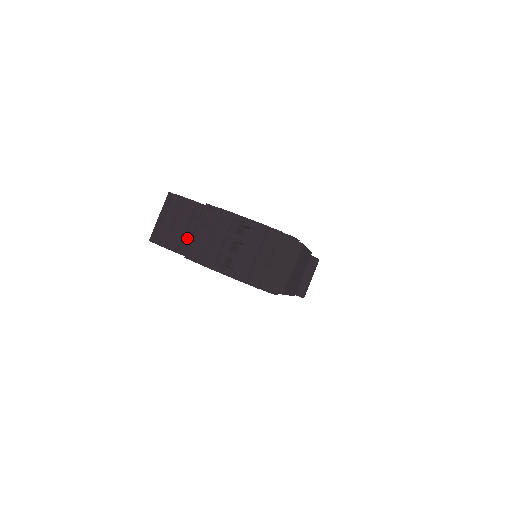
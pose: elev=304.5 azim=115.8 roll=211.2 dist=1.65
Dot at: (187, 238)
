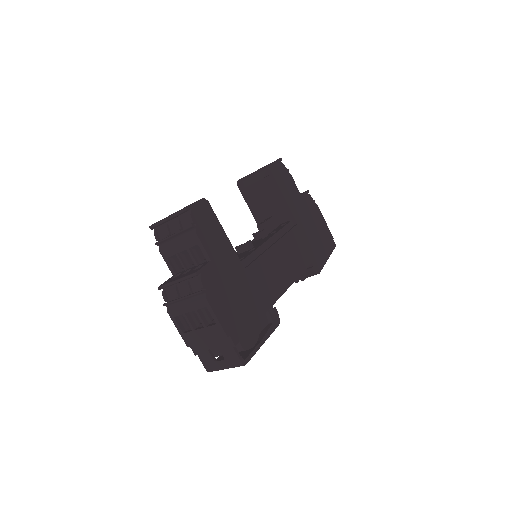
Dot at: (179, 256)
